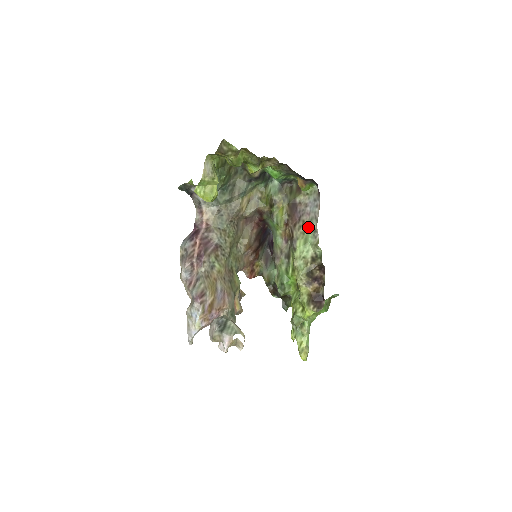
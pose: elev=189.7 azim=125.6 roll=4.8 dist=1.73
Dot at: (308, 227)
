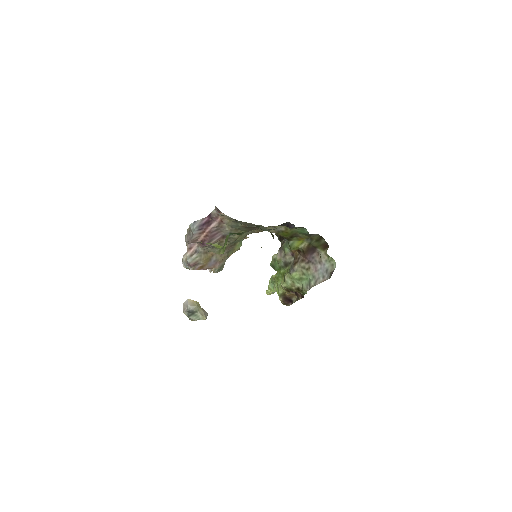
Dot at: (308, 276)
